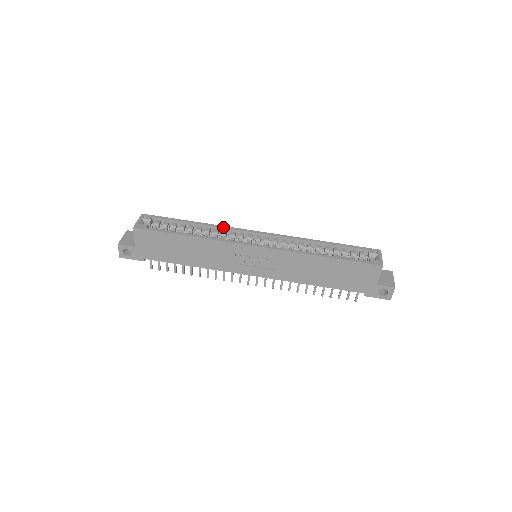
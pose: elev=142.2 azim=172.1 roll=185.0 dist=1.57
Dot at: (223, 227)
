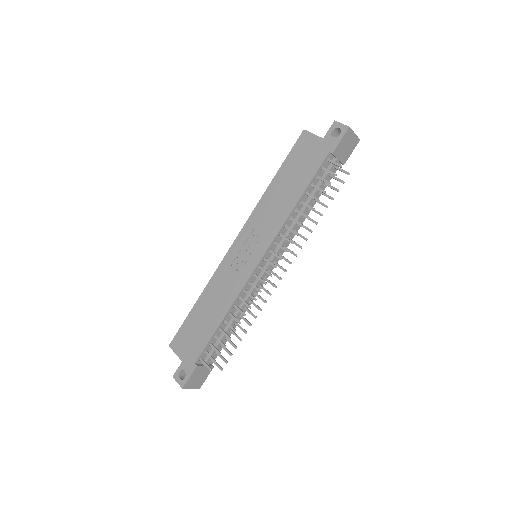
Dot at: occluded
